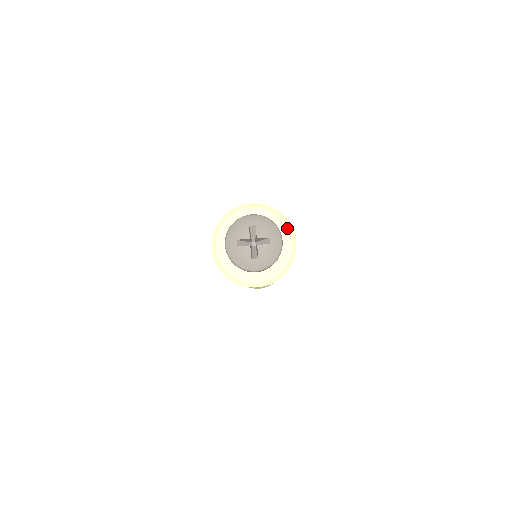
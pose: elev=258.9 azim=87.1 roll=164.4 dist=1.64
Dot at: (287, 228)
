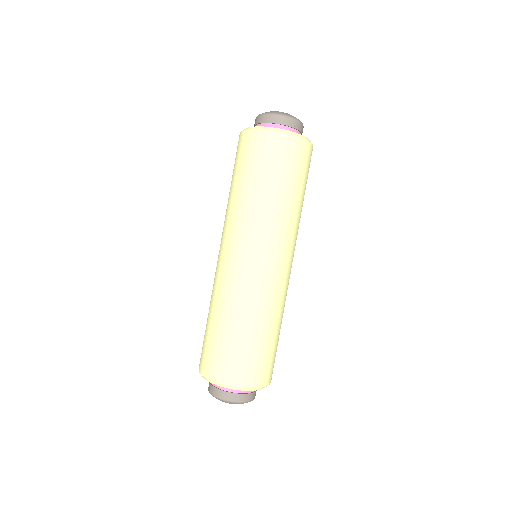
Dot at: occluded
